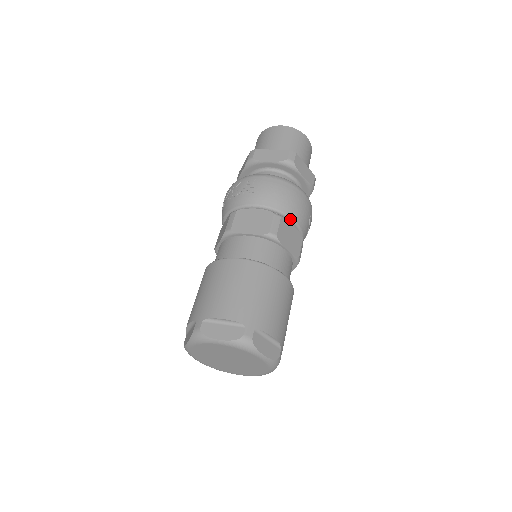
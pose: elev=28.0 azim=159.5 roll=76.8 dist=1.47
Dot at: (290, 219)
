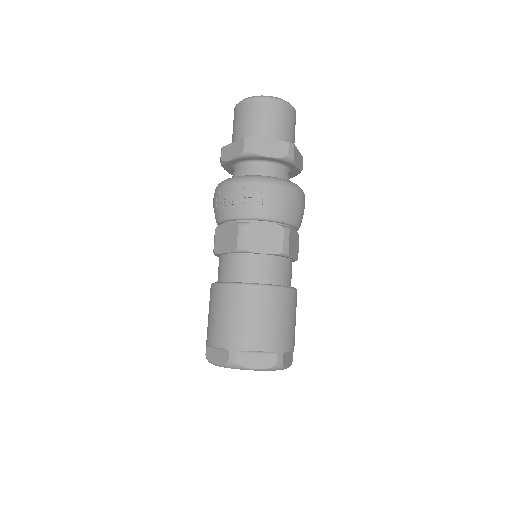
Dot at: (294, 226)
